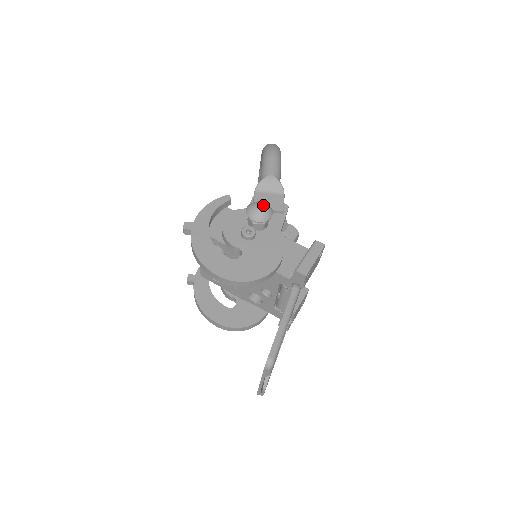
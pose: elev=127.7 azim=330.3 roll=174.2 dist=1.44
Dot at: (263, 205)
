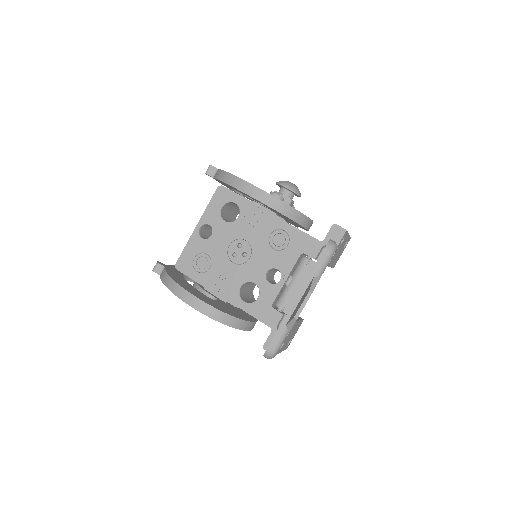
Dot at: occluded
